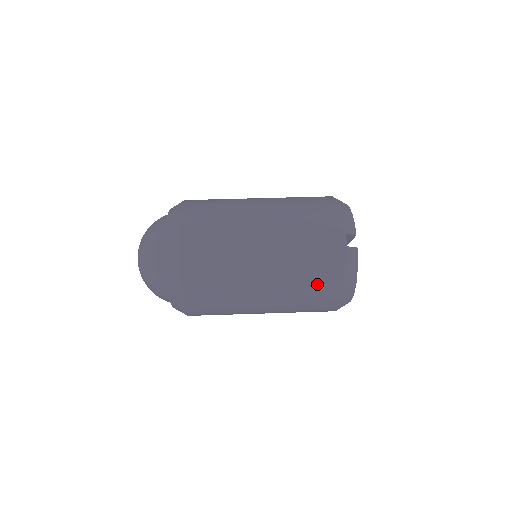
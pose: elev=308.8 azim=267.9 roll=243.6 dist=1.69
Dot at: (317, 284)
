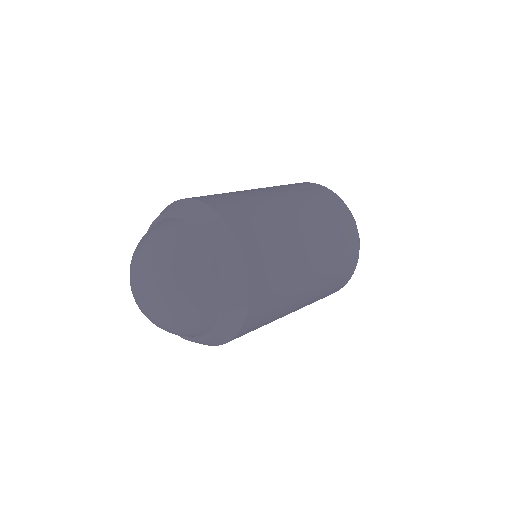
Dot at: (341, 276)
